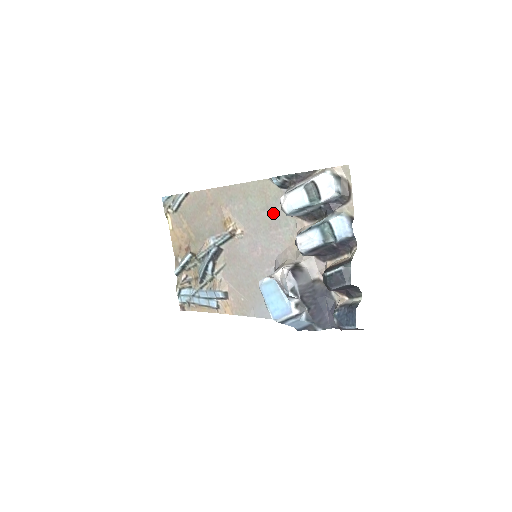
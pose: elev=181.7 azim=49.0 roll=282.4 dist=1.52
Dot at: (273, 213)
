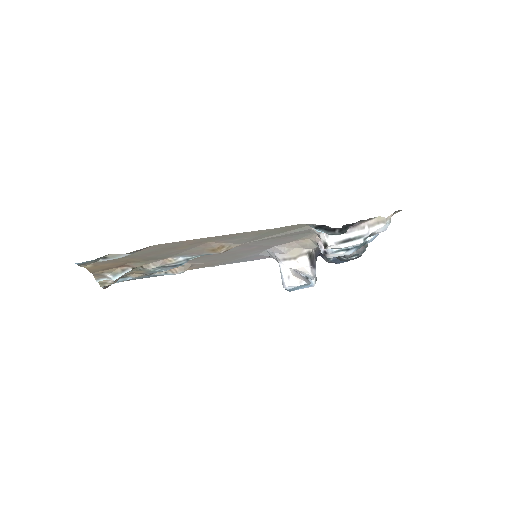
Dot at: (292, 234)
